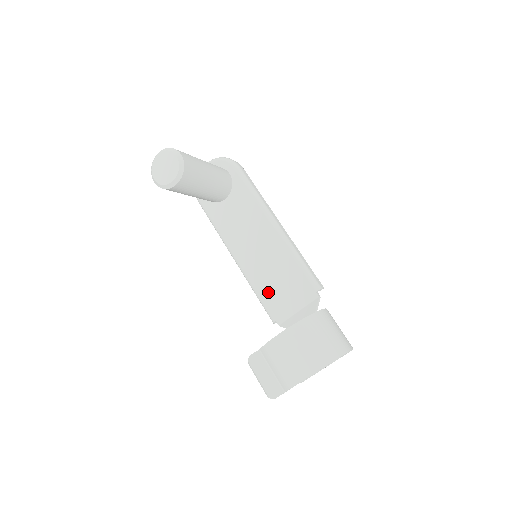
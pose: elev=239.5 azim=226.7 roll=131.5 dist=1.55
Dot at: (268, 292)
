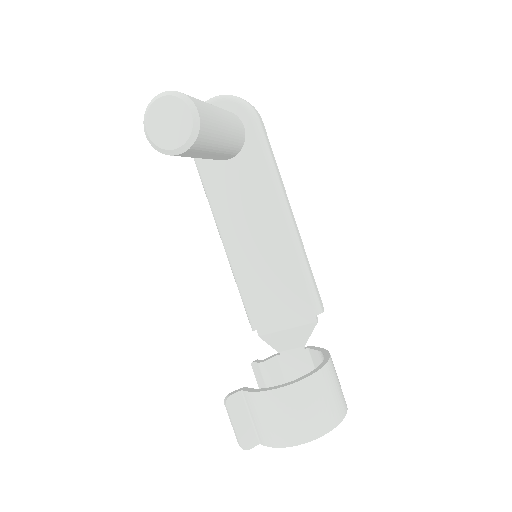
Dot at: (256, 295)
